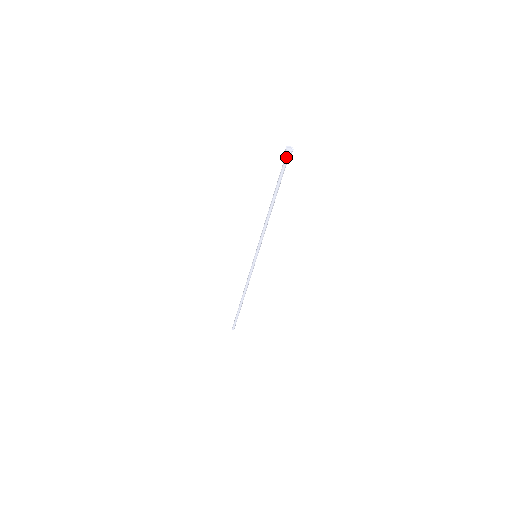
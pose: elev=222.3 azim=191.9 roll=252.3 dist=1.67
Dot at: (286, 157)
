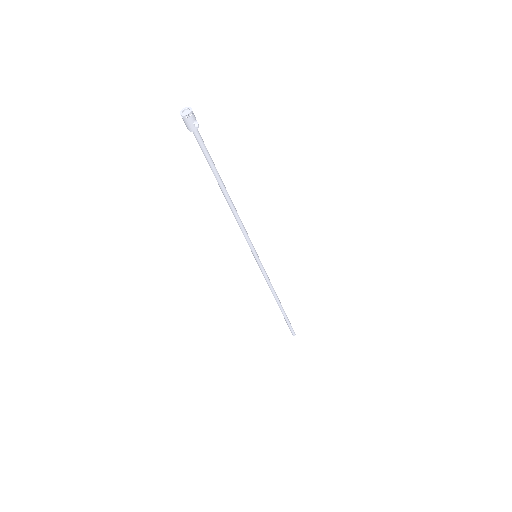
Dot at: (190, 126)
